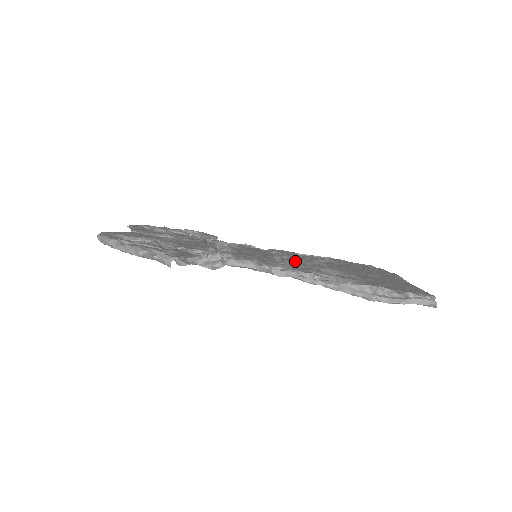
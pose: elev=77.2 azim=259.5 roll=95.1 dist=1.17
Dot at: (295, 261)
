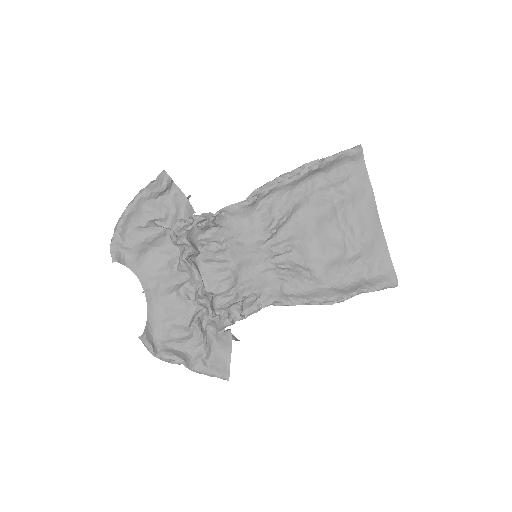
Dot at: (285, 238)
